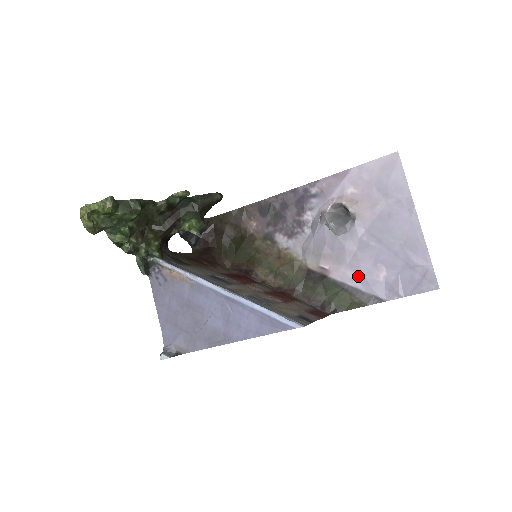
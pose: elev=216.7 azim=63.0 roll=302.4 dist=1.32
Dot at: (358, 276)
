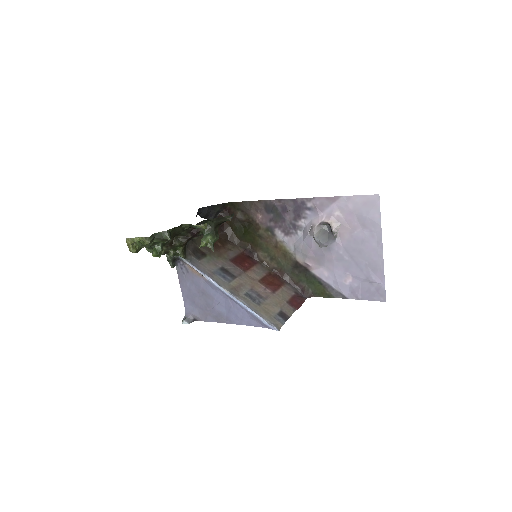
Dot at: (331, 277)
